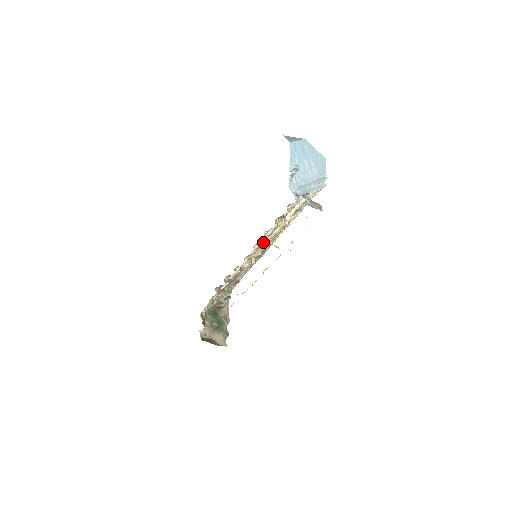
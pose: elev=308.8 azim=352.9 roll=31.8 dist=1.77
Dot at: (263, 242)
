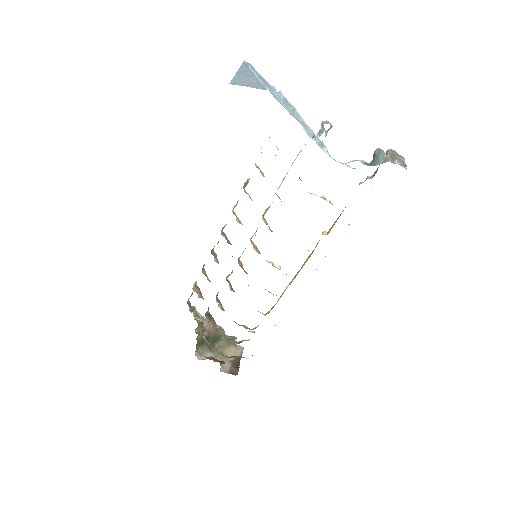
Dot at: (253, 235)
